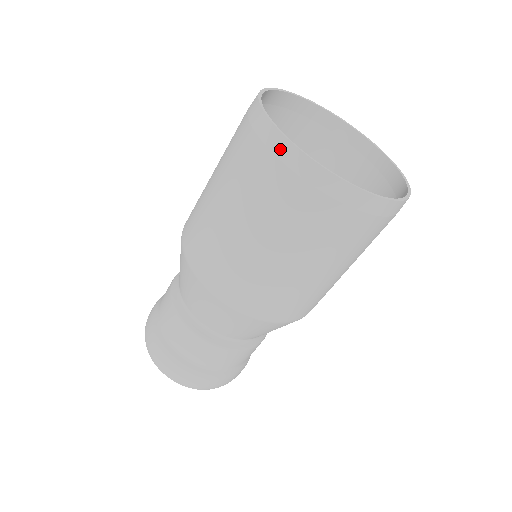
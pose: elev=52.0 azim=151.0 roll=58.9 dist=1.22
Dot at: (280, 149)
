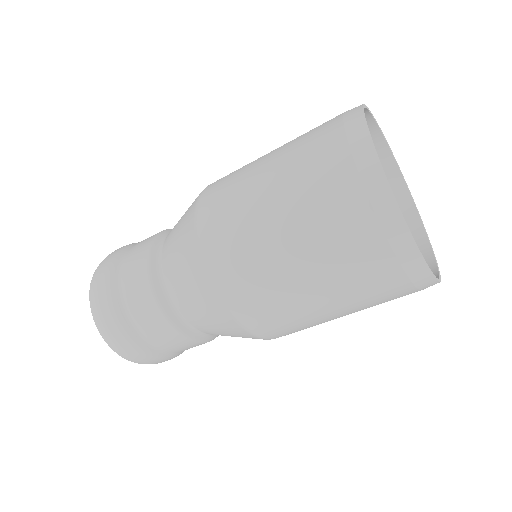
Dot at: (389, 221)
